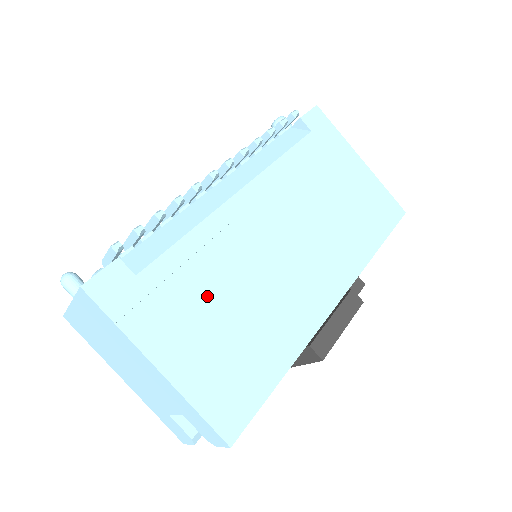
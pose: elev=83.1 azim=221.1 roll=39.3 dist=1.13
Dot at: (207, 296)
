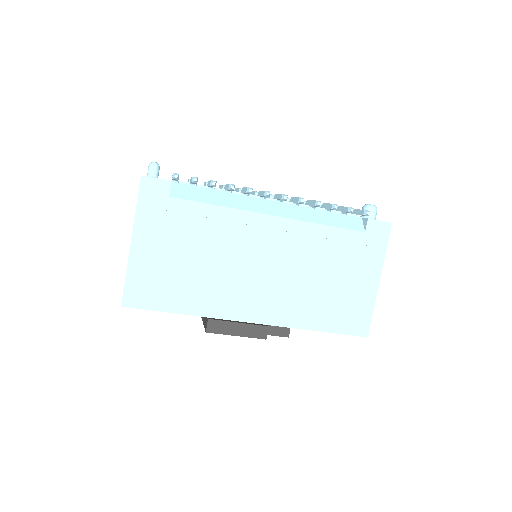
Dot at: (190, 241)
